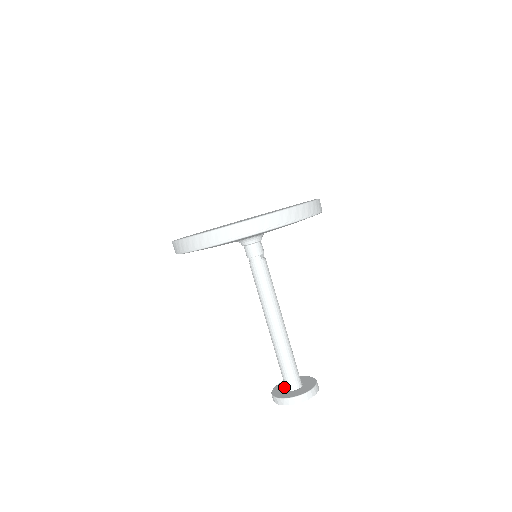
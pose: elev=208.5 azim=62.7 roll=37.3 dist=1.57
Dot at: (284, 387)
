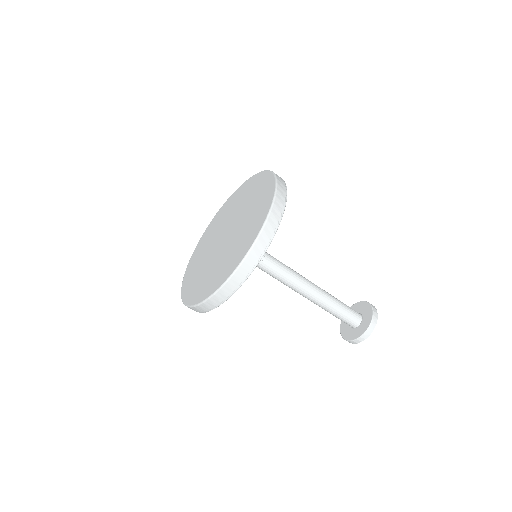
Dot at: occluded
